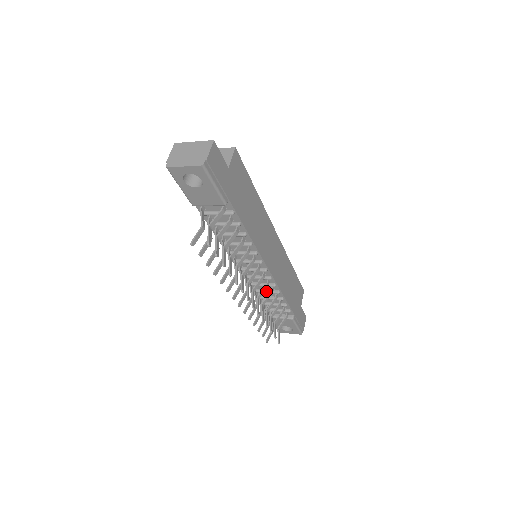
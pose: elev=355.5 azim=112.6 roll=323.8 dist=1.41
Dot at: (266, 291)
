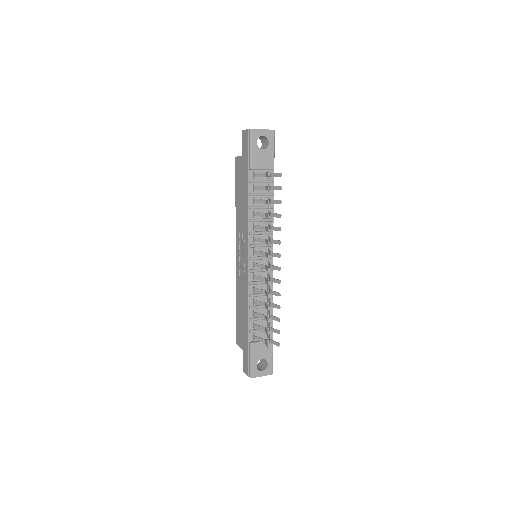
Dot at: (262, 293)
